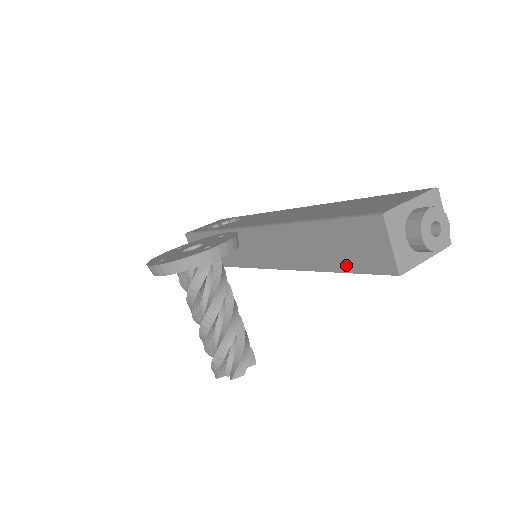
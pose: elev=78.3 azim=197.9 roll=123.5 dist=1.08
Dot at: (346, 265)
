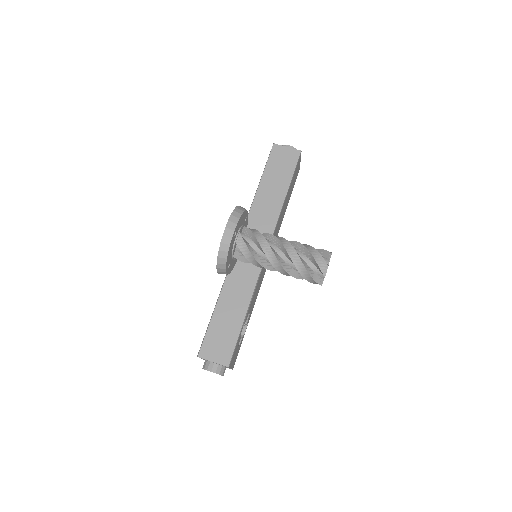
Dot at: (287, 177)
